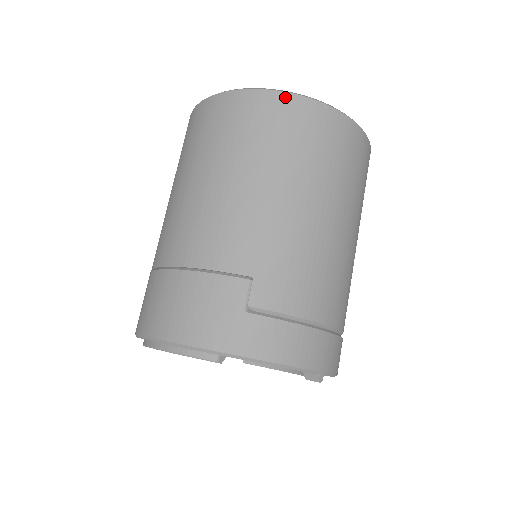
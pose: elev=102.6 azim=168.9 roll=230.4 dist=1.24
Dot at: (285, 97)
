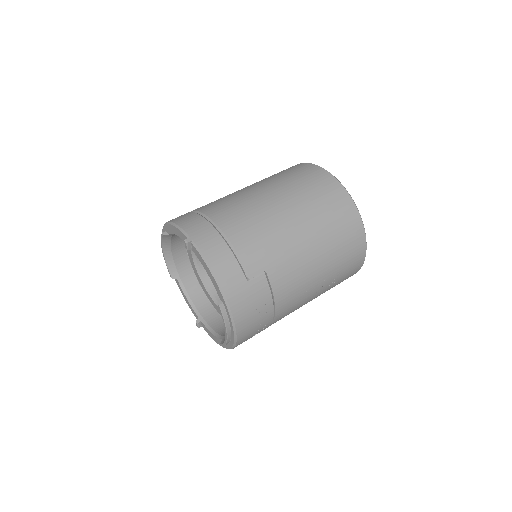
Dot at: occluded
